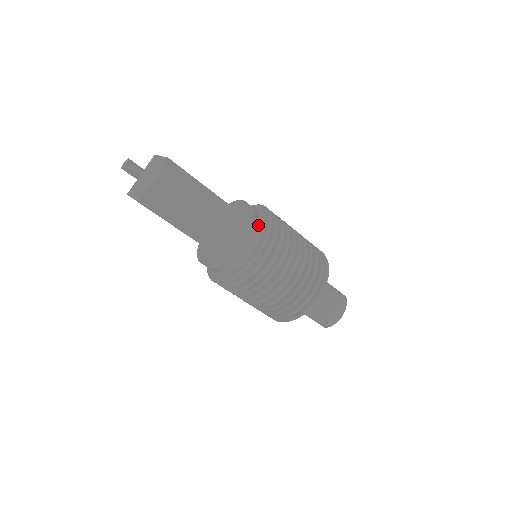
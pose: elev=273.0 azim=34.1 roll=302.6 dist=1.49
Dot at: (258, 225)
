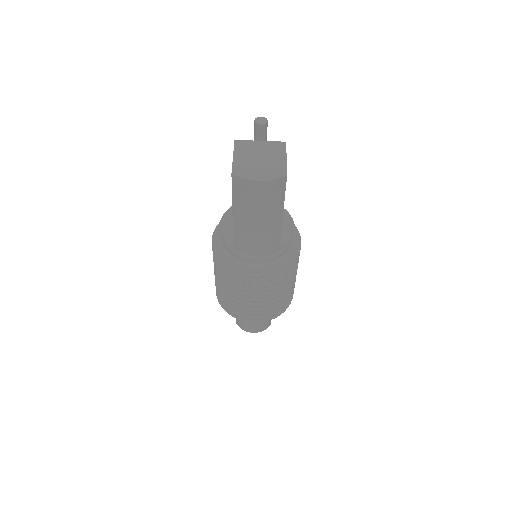
Dot at: (280, 256)
